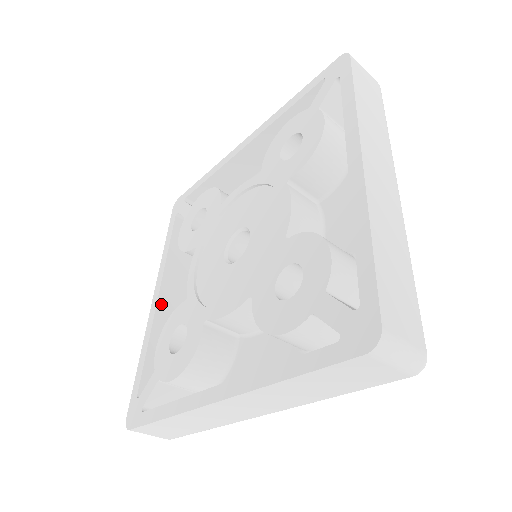
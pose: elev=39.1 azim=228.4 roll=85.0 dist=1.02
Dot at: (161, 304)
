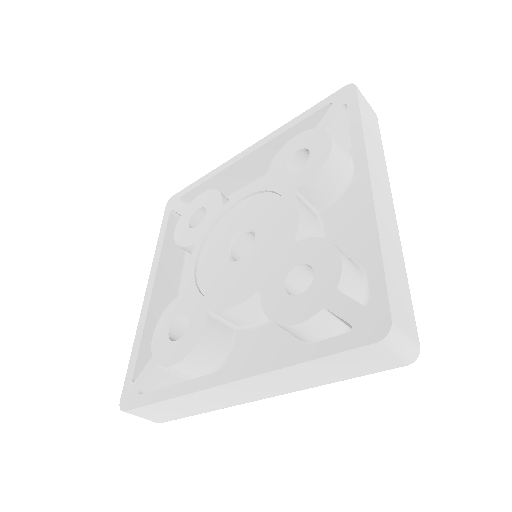
Dot at: (155, 295)
